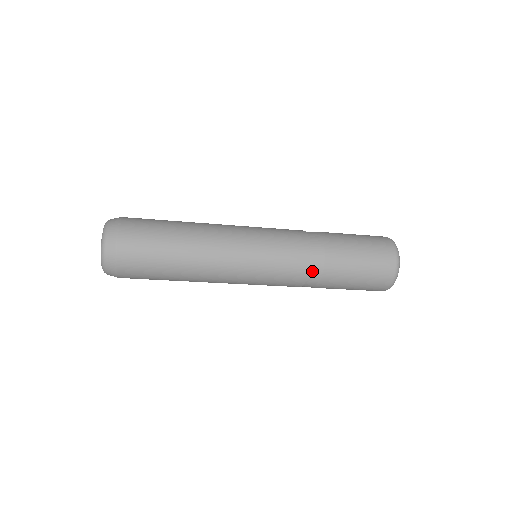
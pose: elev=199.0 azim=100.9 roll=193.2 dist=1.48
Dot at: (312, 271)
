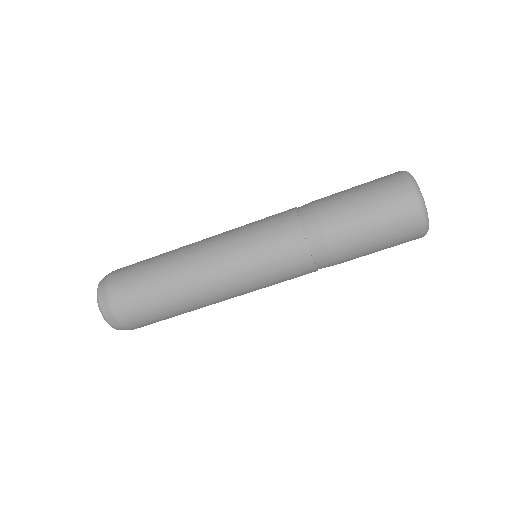
Dot at: (301, 208)
